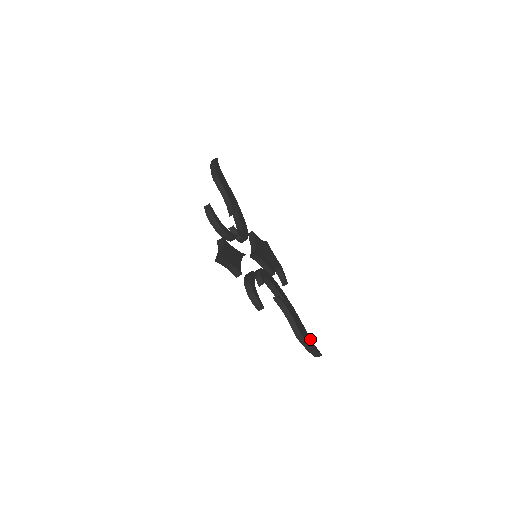
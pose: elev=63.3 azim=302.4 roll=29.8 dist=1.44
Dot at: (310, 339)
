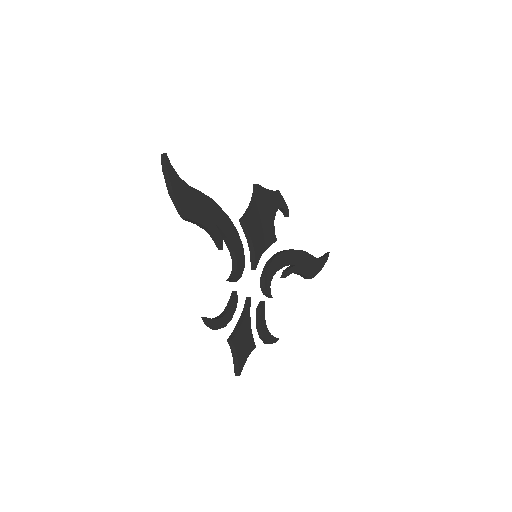
Dot at: (318, 260)
